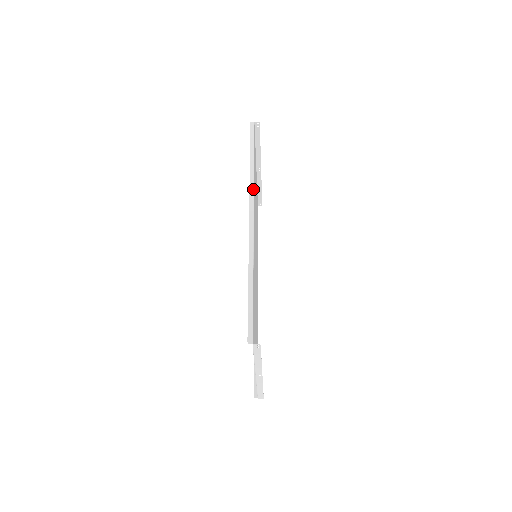
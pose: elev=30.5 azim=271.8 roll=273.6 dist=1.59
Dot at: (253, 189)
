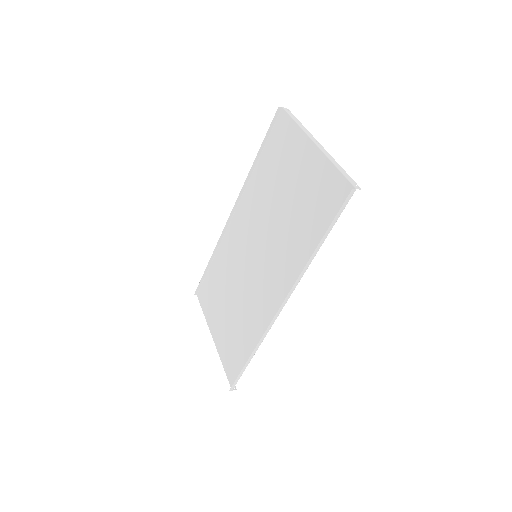
Dot at: occluded
